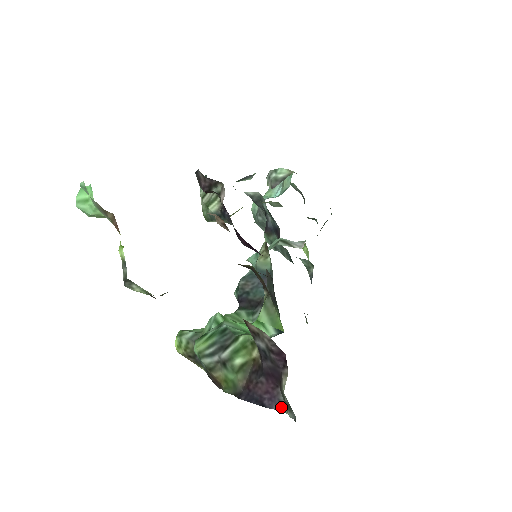
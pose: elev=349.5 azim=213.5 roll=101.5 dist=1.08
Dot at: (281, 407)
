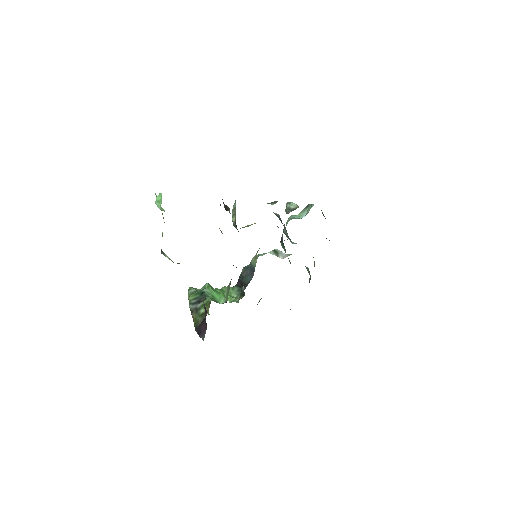
Dot at: (203, 338)
